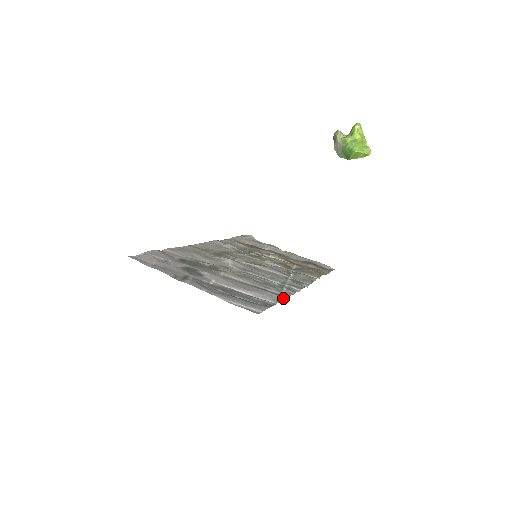
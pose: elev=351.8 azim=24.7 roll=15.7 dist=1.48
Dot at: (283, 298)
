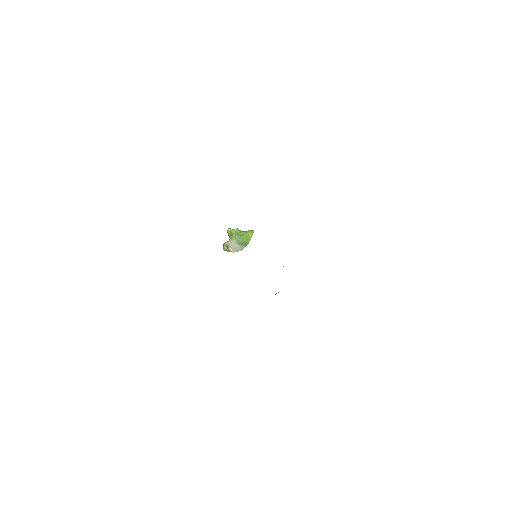
Dot at: occluded
